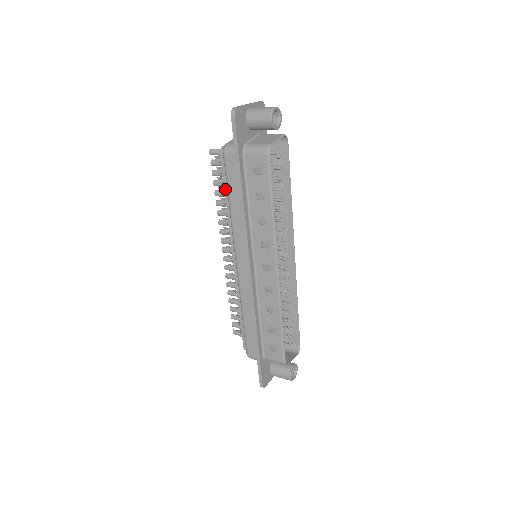
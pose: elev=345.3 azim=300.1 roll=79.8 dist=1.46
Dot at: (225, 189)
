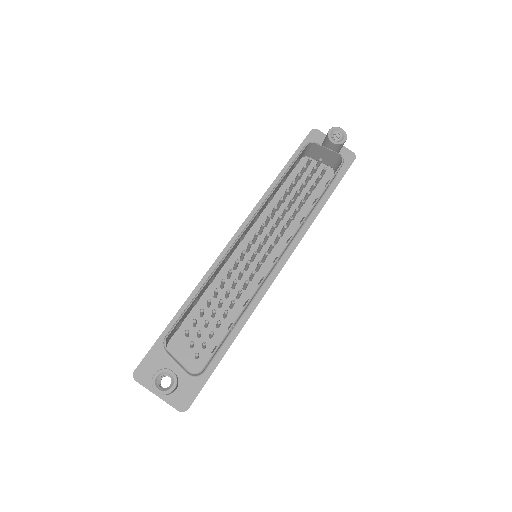
Dot at: occluded
